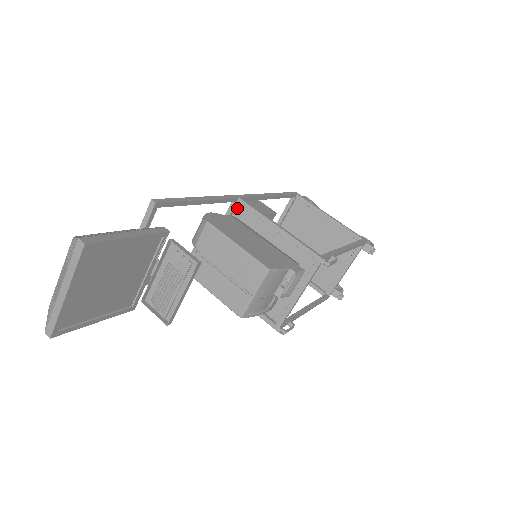
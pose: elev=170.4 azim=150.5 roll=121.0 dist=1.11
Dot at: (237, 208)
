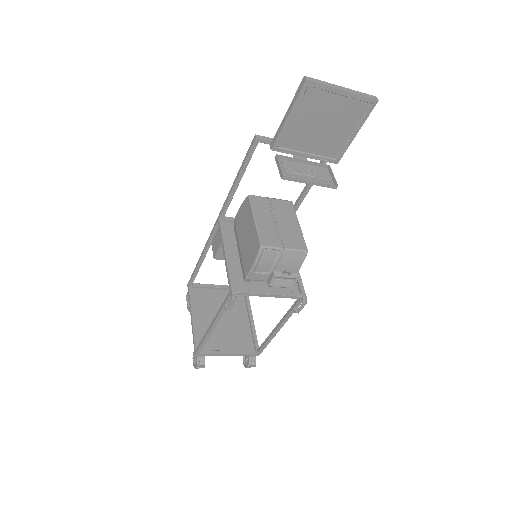
Dot at: occluded
